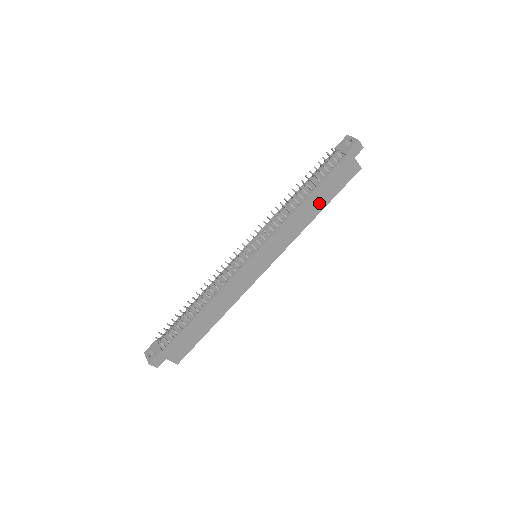
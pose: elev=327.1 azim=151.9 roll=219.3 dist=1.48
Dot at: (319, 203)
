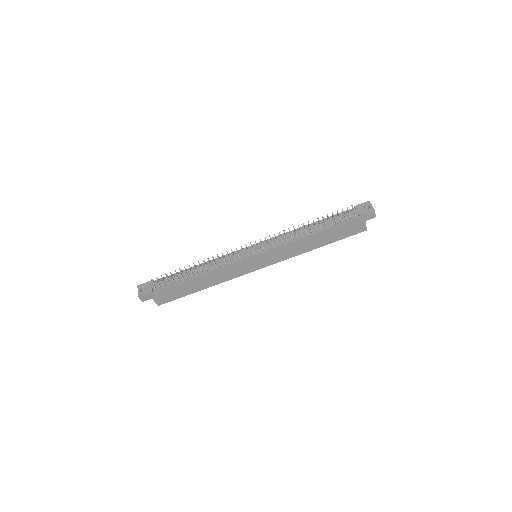
Dot at: (322, 241)
